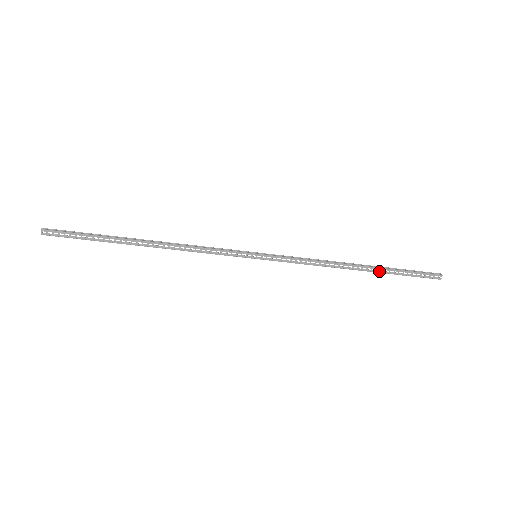
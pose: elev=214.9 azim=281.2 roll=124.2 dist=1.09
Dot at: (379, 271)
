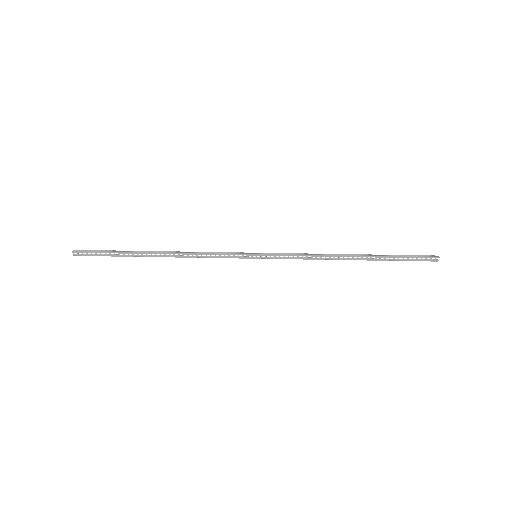
Dot at: (374, 259)
